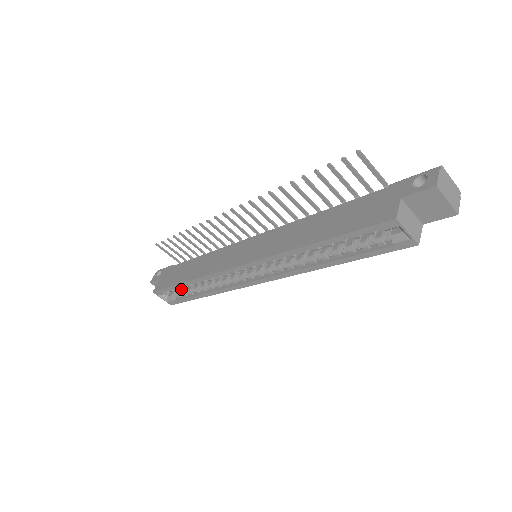
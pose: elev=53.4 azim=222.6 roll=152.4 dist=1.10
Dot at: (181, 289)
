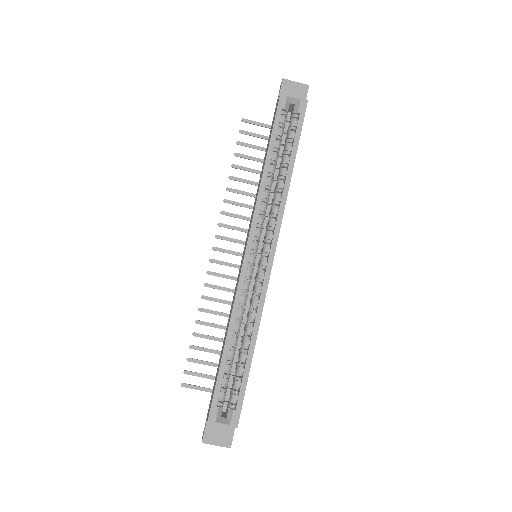
Dot at: (232, 387)
